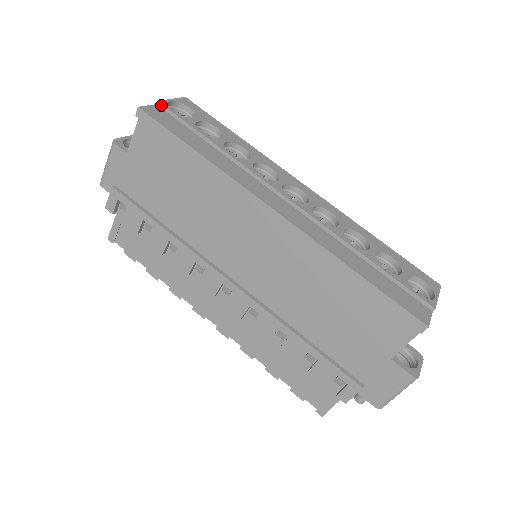
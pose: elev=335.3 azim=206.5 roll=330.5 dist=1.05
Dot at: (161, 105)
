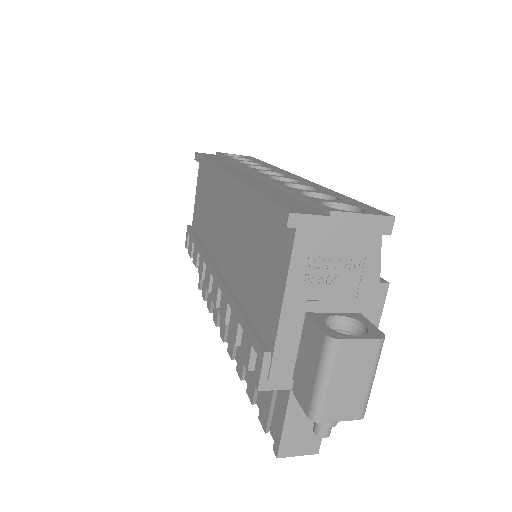
Dot at: (217, 153)
